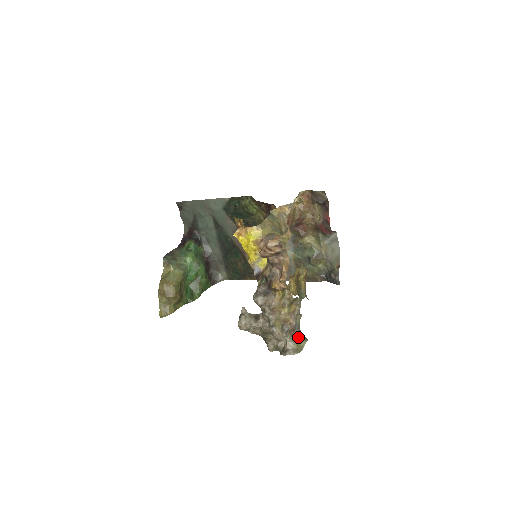
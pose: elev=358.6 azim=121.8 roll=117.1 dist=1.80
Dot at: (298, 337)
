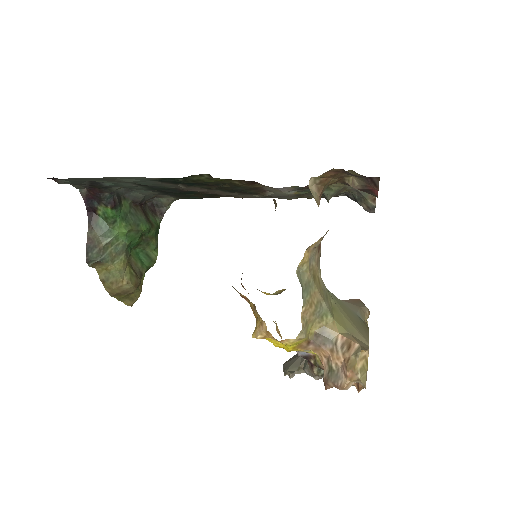
Dot at: occluded
